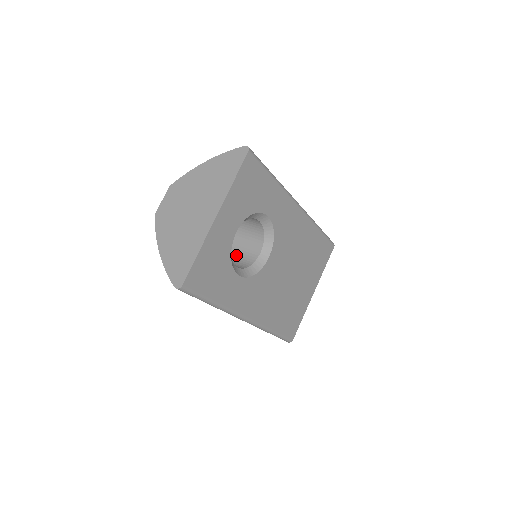
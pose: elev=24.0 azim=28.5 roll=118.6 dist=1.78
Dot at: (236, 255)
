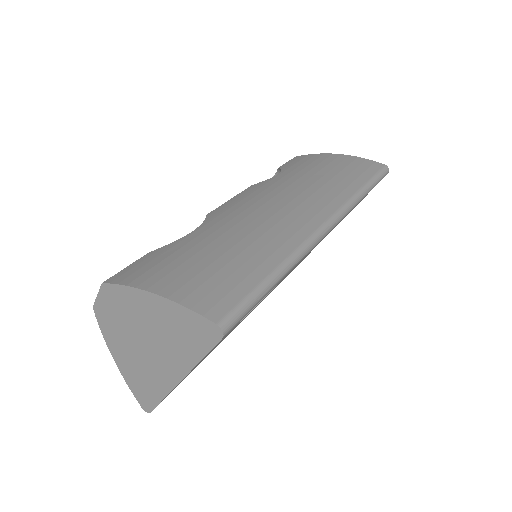
Dot at: occluded
